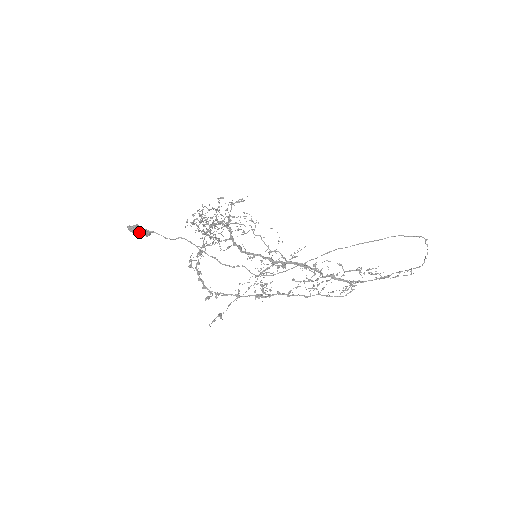
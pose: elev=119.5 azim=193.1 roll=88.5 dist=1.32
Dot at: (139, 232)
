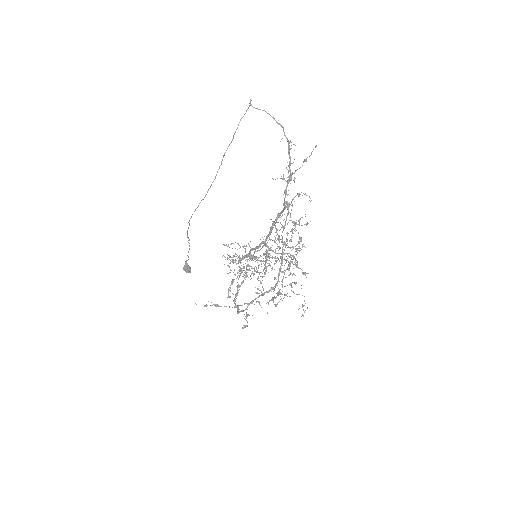
Dot at: (186, 268)
